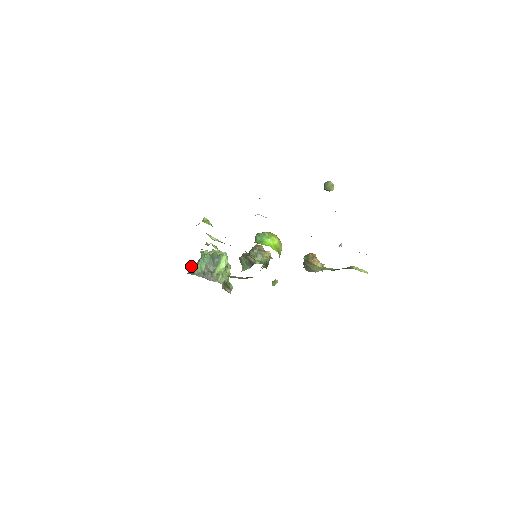
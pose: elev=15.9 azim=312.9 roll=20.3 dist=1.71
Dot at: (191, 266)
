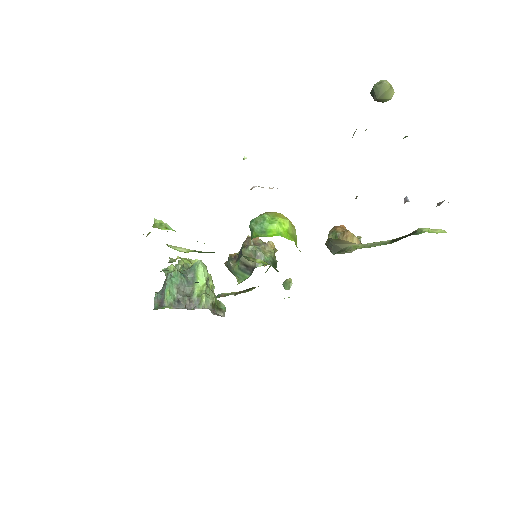
Dot at: (155, 296)
